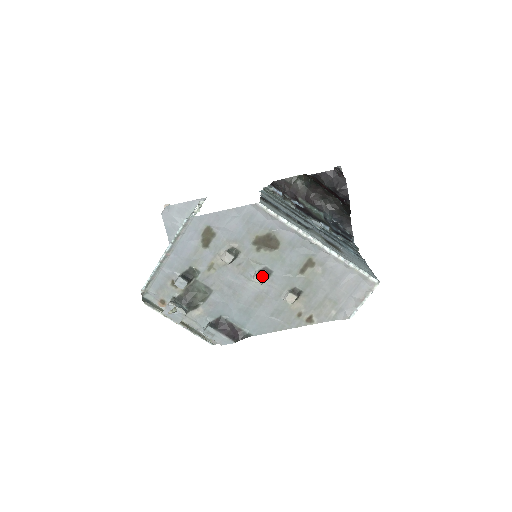
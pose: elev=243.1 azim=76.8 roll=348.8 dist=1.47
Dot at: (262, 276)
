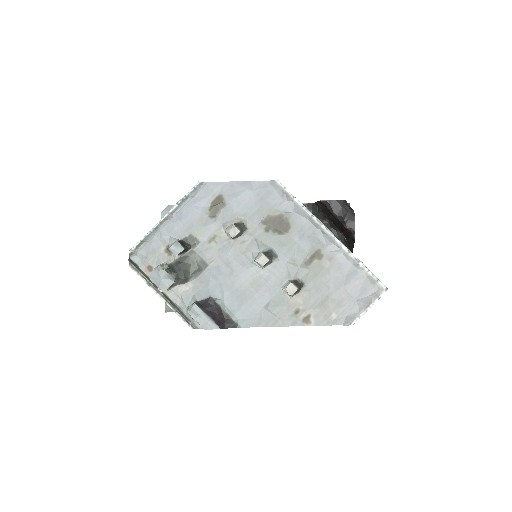
Dot at: (265, 257)
